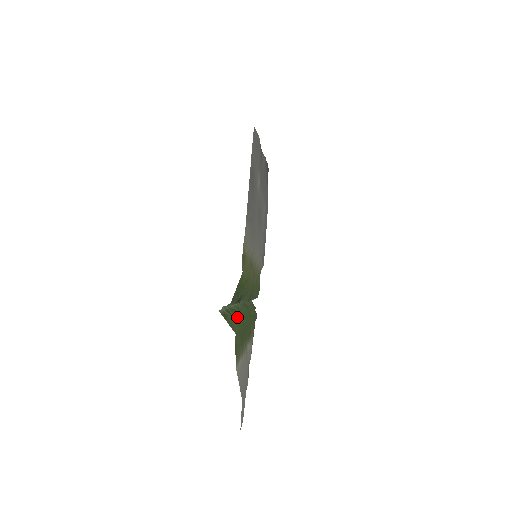
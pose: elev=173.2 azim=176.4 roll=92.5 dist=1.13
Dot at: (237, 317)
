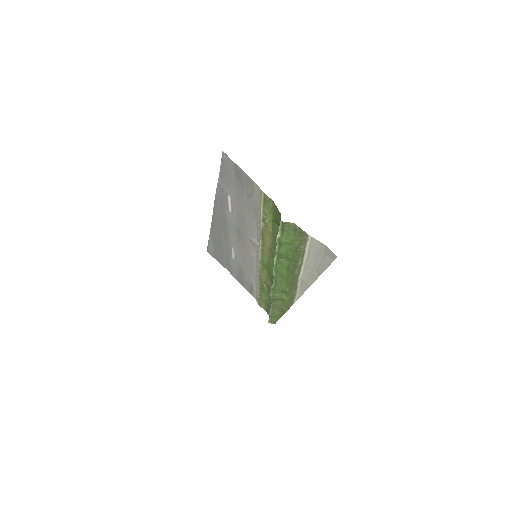
Dot at: (283, 257)
